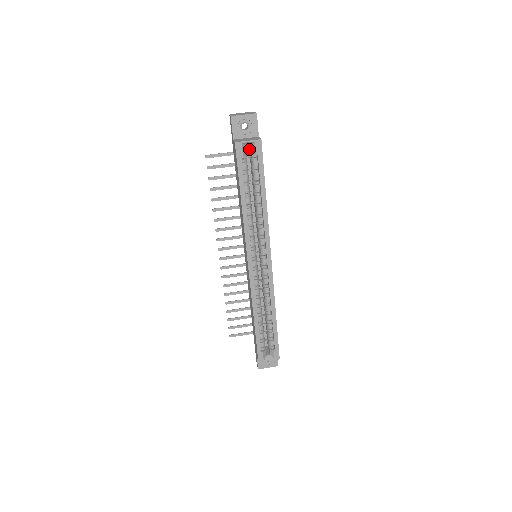
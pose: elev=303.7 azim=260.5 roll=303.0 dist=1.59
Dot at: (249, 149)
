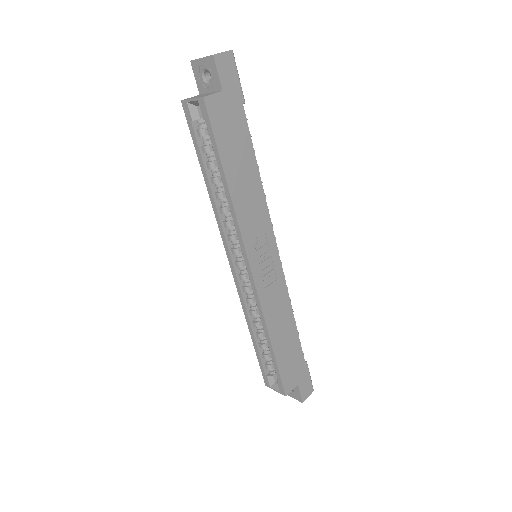
Dot at: occluded
